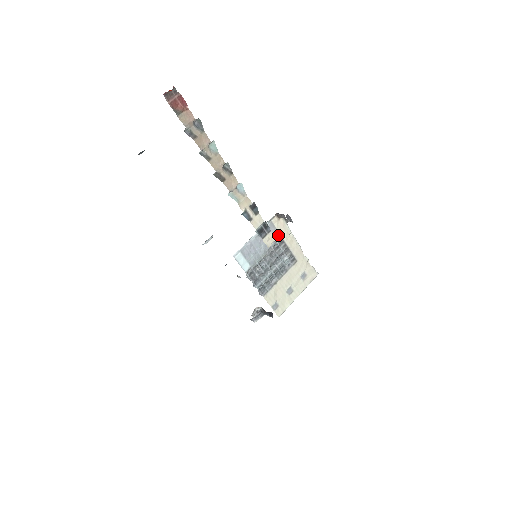
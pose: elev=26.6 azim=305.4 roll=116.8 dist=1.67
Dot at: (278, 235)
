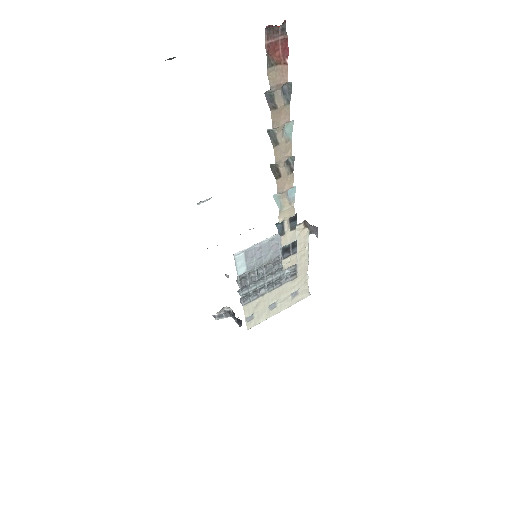
Dot at: occluded
